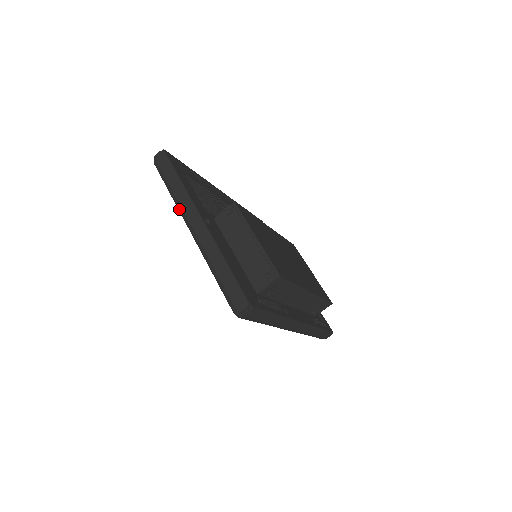
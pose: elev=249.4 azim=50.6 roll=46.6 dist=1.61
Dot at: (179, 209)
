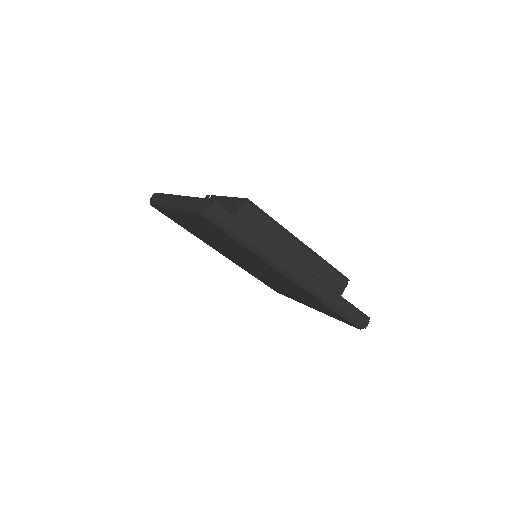
Dot at: (164, 205)
